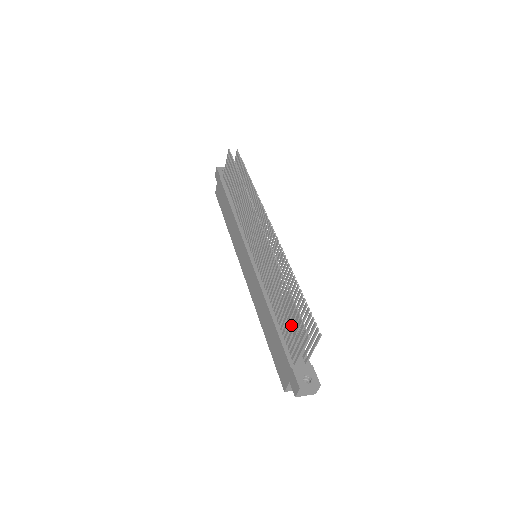
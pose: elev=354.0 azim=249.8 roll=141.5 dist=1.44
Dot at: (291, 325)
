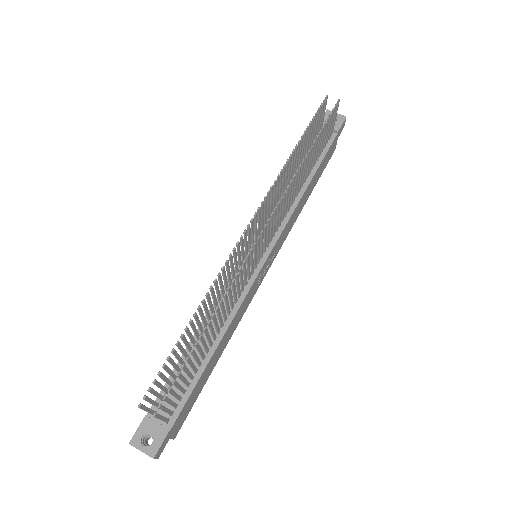
Dot at: (168, 373)
